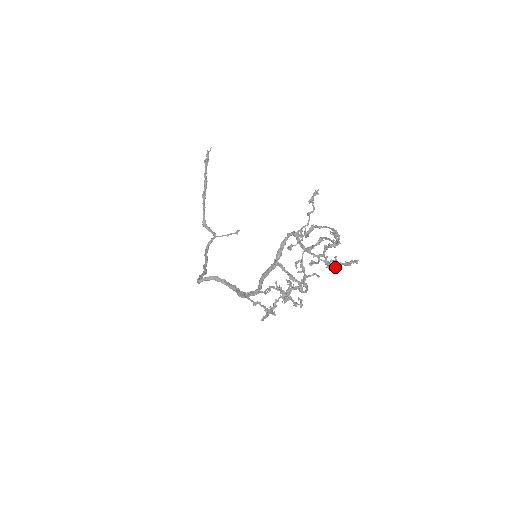
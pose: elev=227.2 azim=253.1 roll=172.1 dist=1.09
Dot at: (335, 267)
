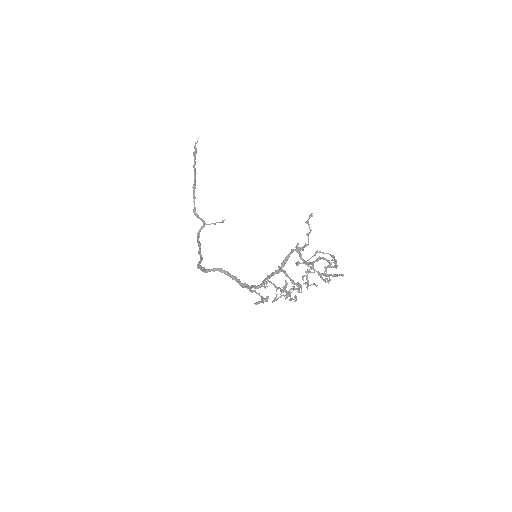
Dot at: (329, 280)
